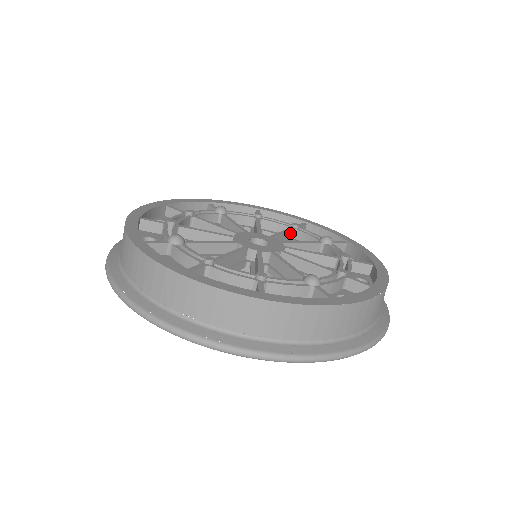
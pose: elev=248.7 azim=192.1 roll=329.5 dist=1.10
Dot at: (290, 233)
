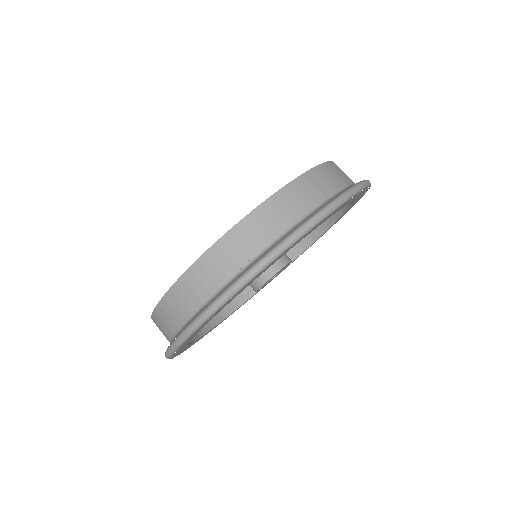
Dot at: occluded
